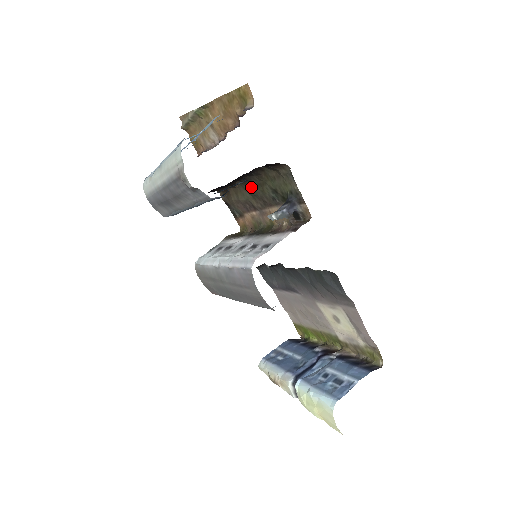
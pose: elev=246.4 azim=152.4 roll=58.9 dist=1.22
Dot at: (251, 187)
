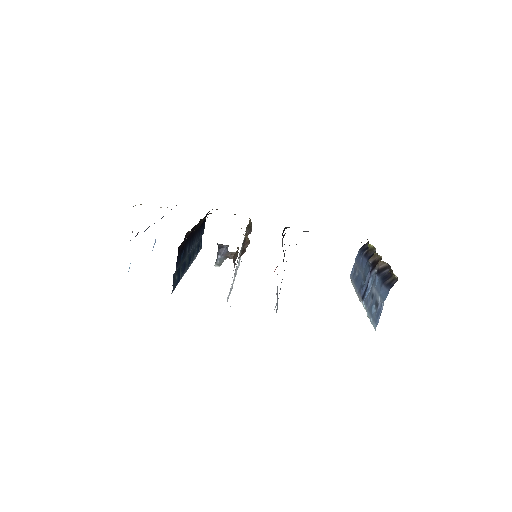
Dot at: occluded
